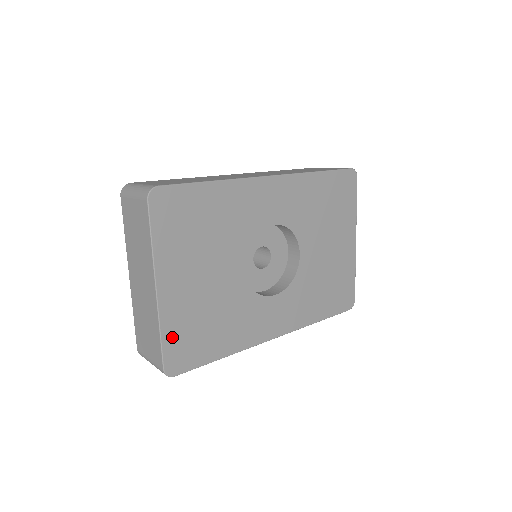
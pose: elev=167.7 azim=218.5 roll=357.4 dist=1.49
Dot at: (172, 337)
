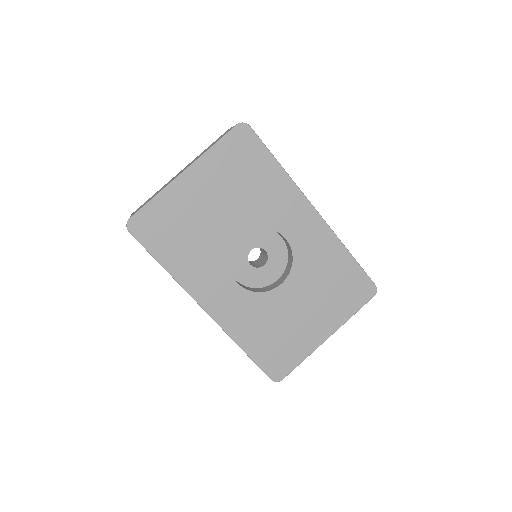
Dot at: (157, 209)
